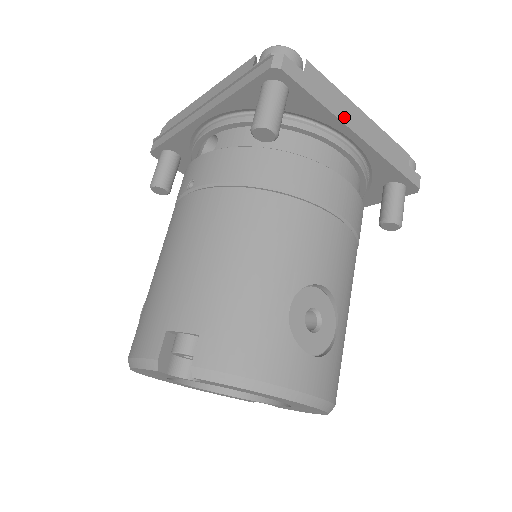
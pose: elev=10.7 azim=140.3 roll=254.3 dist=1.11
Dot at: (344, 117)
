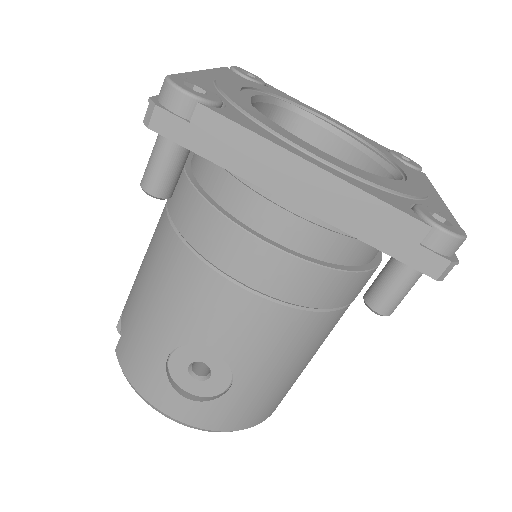
Dot at: (264, 178)
